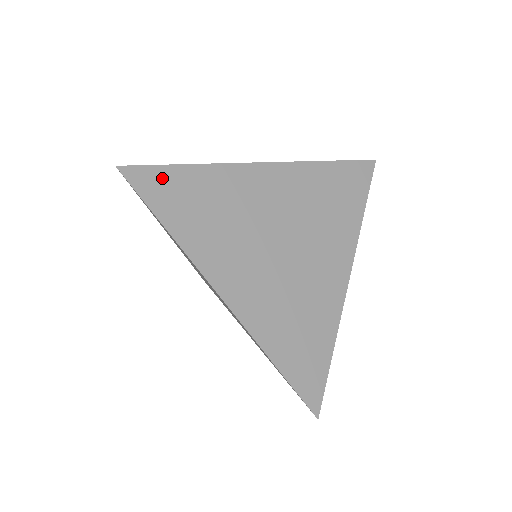
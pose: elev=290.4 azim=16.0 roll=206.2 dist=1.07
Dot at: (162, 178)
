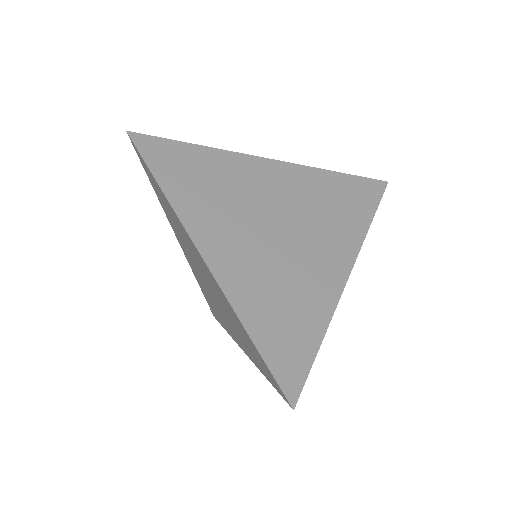
Dot at: occluded
